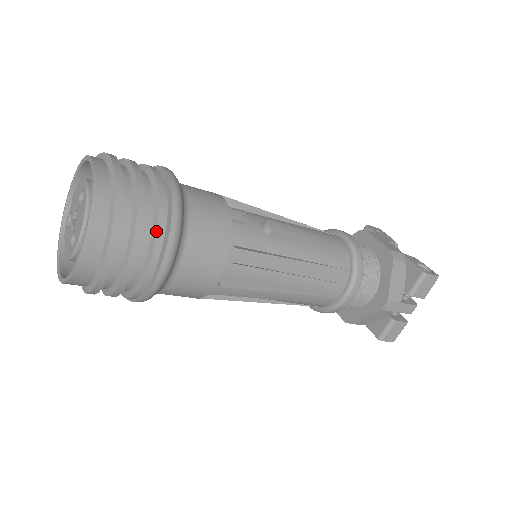
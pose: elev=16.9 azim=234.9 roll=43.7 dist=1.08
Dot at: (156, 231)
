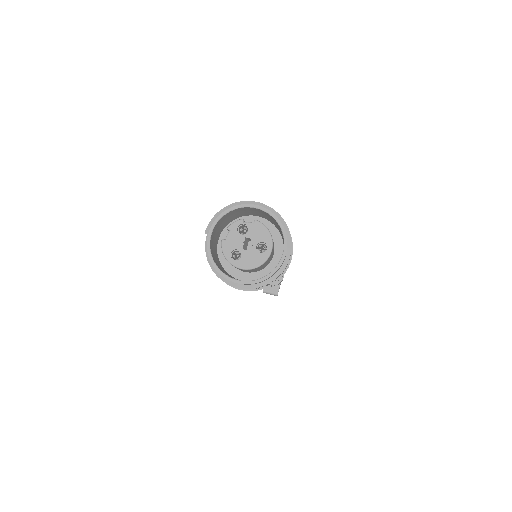
Dot at: occluded
